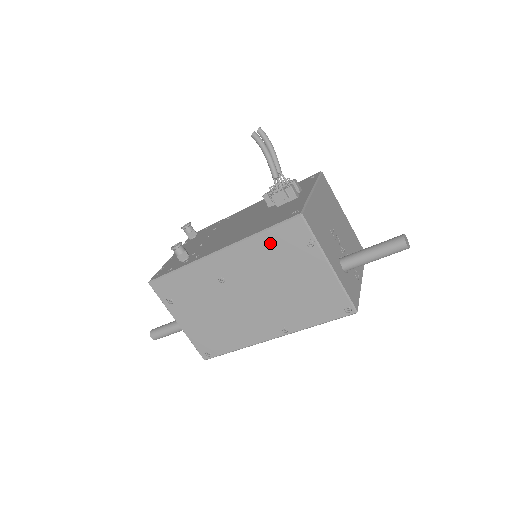
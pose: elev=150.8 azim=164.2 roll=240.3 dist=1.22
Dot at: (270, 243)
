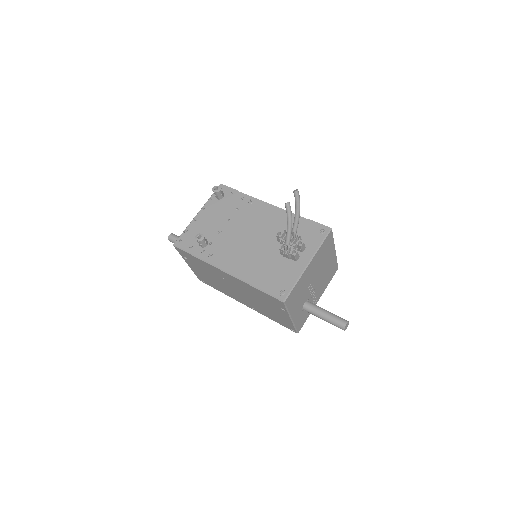
Dot at: (259, 293)
